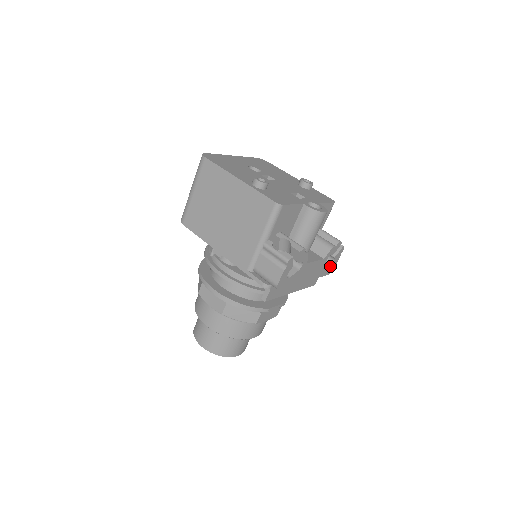
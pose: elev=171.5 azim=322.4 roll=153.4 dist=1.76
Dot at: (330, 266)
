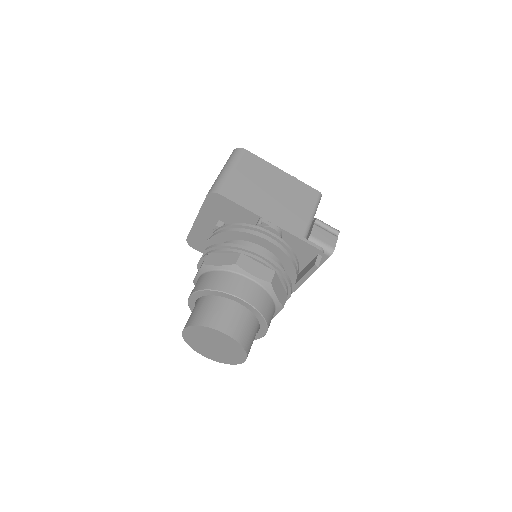
Dot at: occluded
